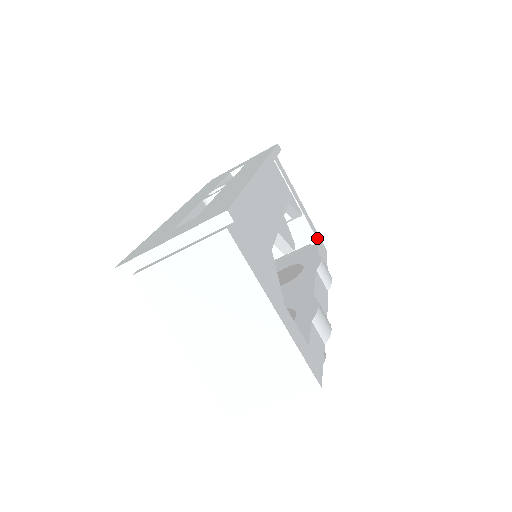
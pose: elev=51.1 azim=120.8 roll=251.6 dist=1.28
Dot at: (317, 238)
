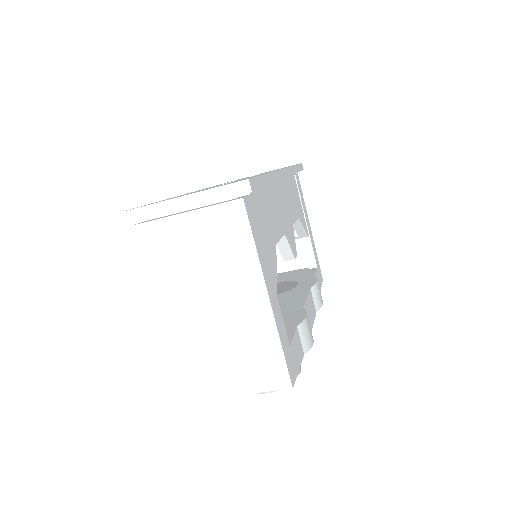
Dot at: (317, 263)
